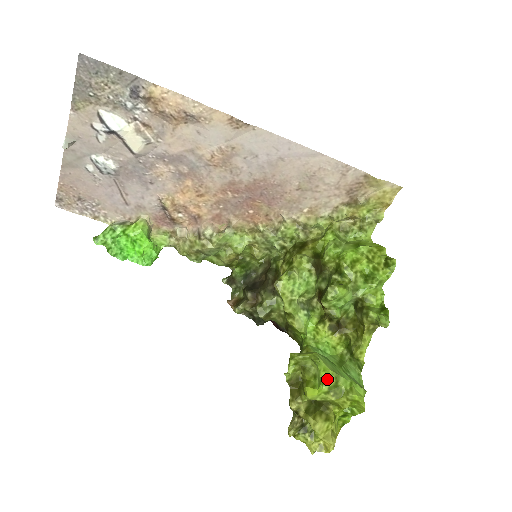
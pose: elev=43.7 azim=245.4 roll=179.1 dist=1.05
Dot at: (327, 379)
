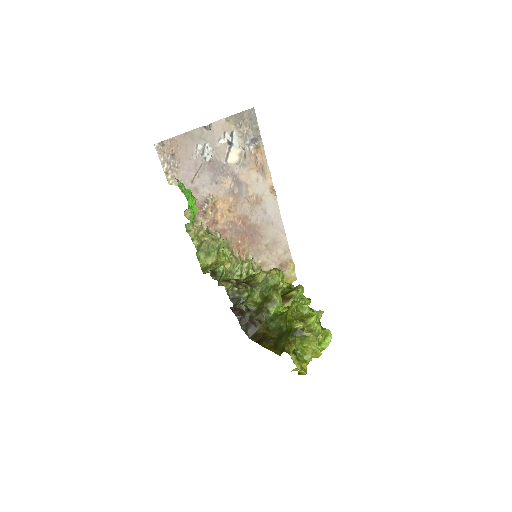
Dot at: occluded
